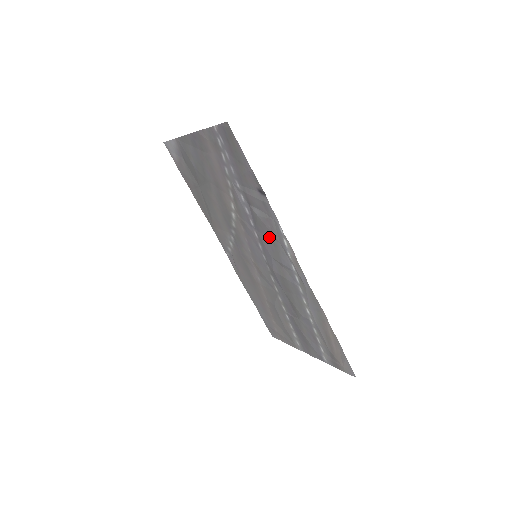
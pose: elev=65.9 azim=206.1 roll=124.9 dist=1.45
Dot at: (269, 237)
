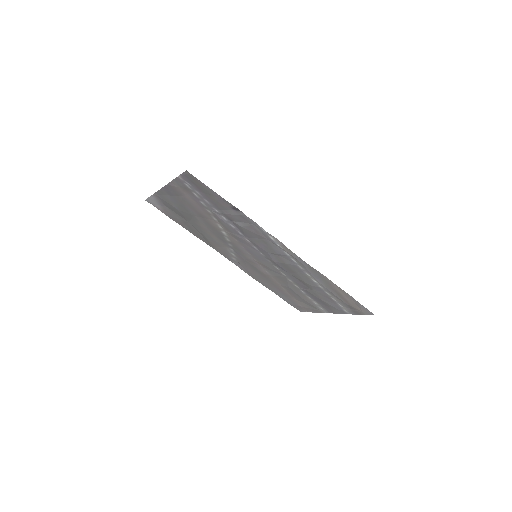
Dot at: (258, 238)
